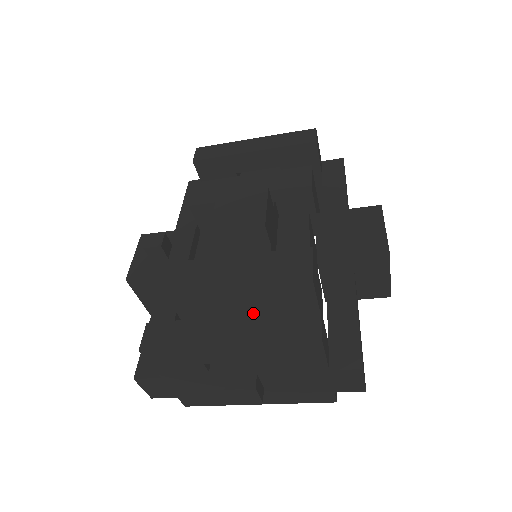
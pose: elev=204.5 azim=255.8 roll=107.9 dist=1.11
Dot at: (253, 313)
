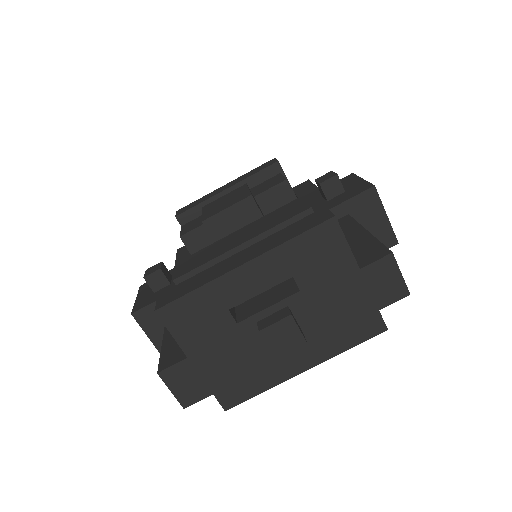
Dot at: occluded
